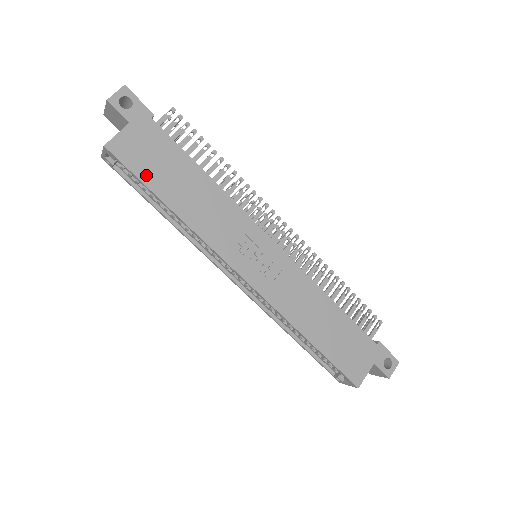
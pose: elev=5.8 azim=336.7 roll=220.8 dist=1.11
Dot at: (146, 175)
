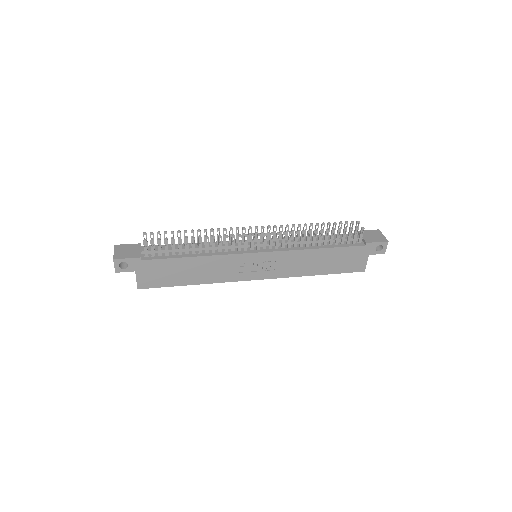
Dot at: (167, 283)
